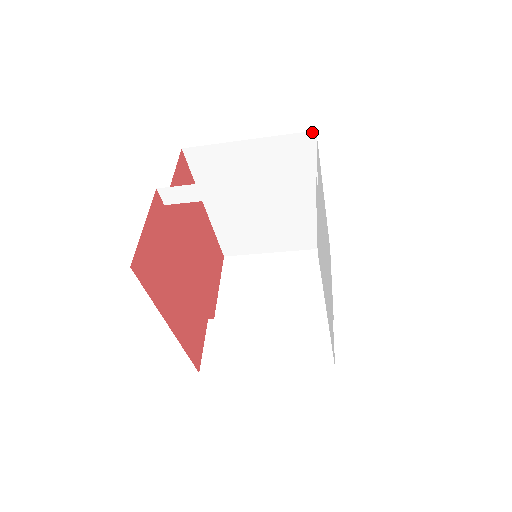
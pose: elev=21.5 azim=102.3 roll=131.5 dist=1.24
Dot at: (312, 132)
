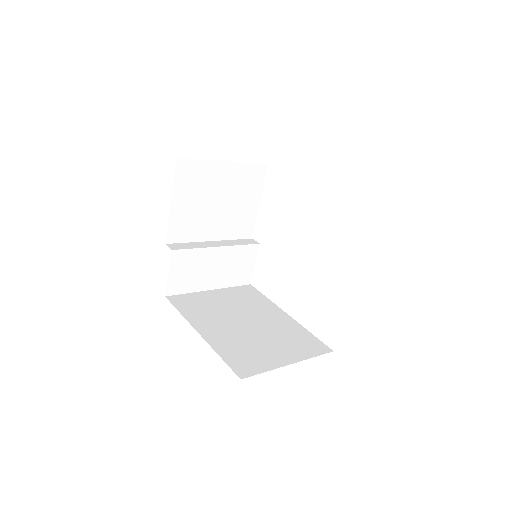
Dot at: occluded
